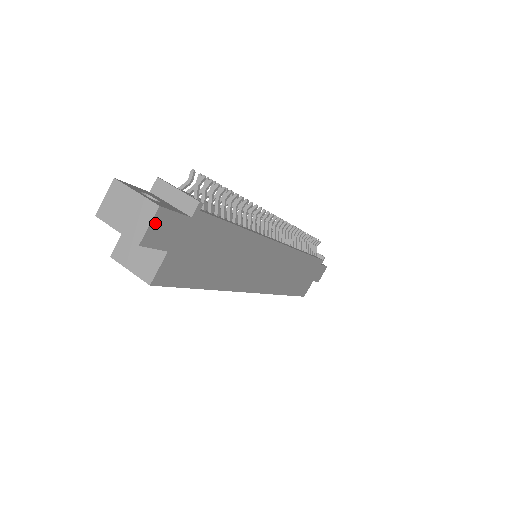
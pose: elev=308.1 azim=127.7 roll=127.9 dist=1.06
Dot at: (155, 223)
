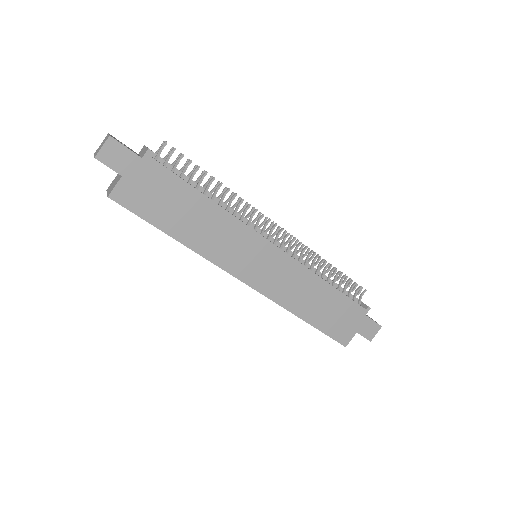
Dot at: (107, 147)
